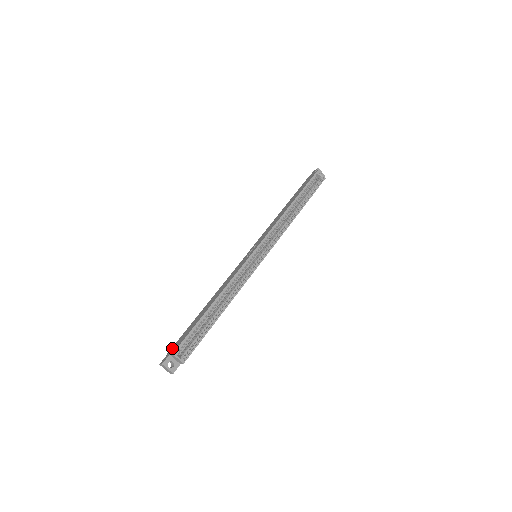
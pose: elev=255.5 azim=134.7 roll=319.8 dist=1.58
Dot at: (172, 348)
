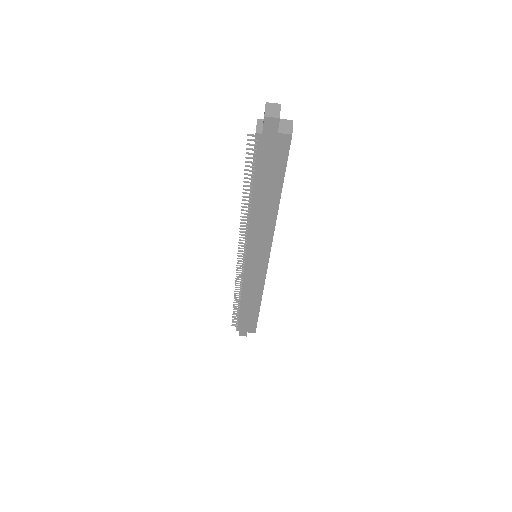
Dot at: occluded
